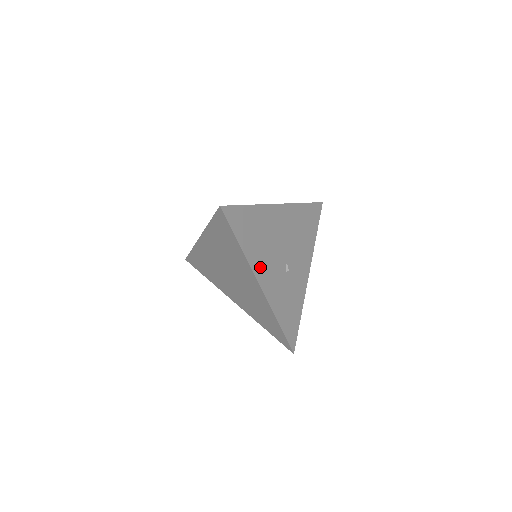
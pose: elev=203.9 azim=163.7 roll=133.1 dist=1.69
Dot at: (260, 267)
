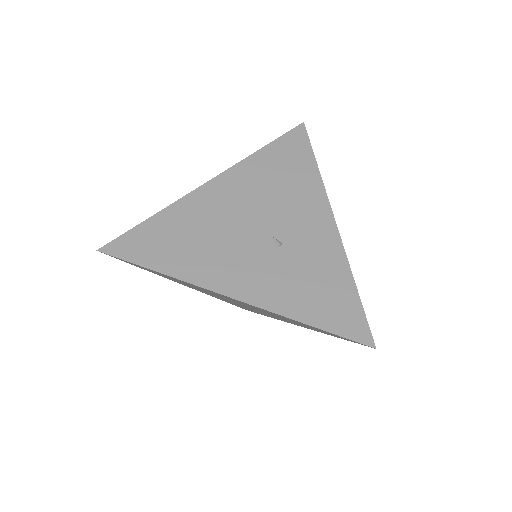
Dot at: (216, 274)
